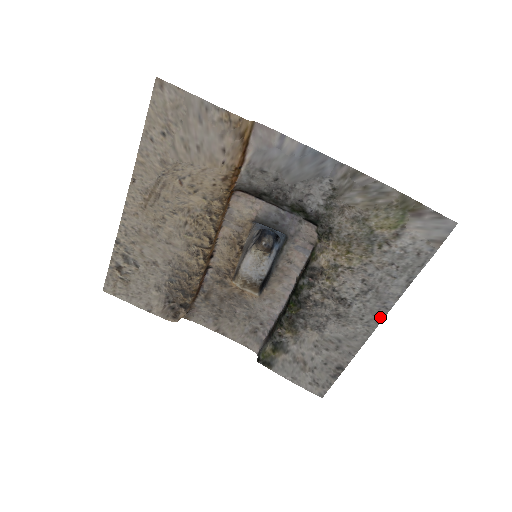
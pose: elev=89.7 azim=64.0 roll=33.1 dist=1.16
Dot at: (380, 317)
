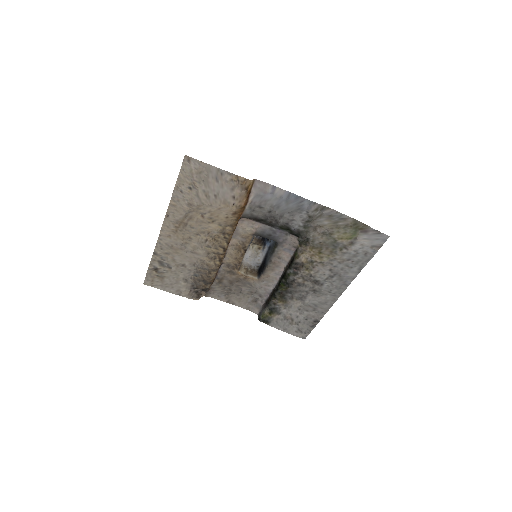
Dot at: (342, 290)
